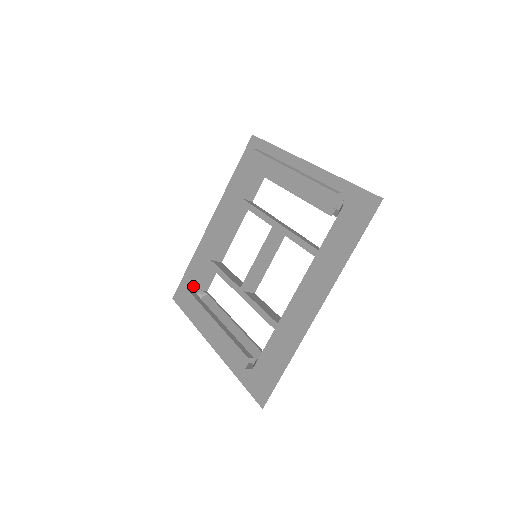
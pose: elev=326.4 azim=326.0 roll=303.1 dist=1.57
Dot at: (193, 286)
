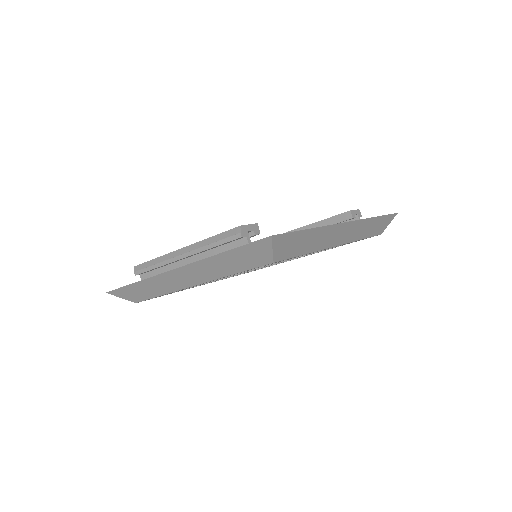
Dot at: occluded
